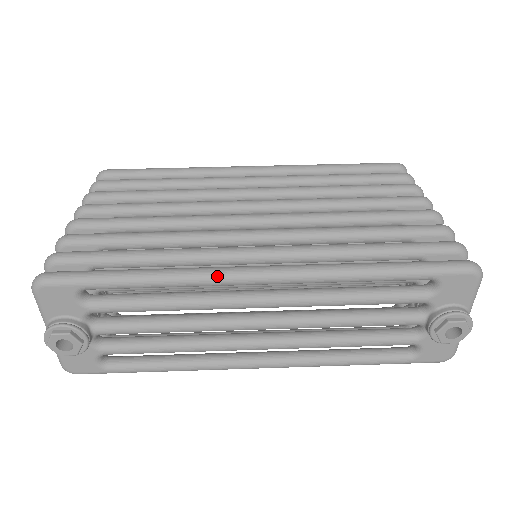
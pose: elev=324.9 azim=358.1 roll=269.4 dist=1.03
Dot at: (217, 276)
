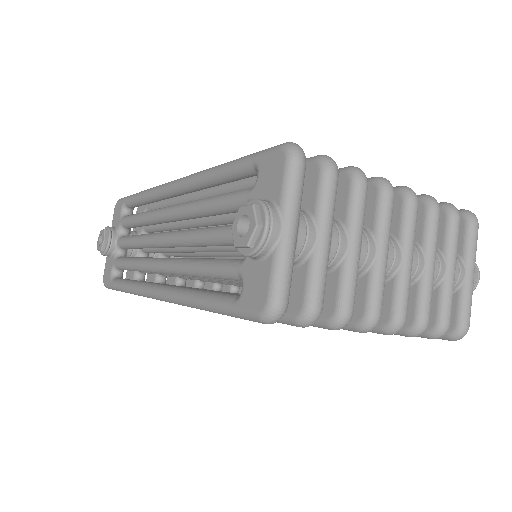
Dot at: (160, 186)
